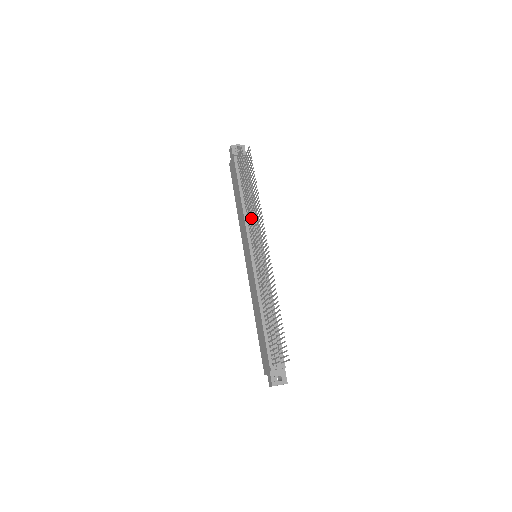
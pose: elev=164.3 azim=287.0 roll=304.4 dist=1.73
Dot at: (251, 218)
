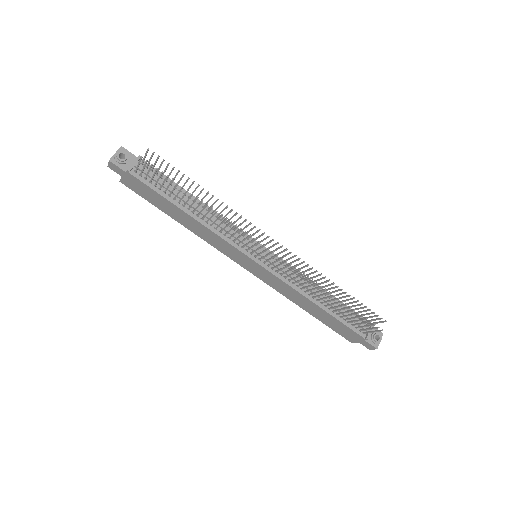
Dot at: occluded
